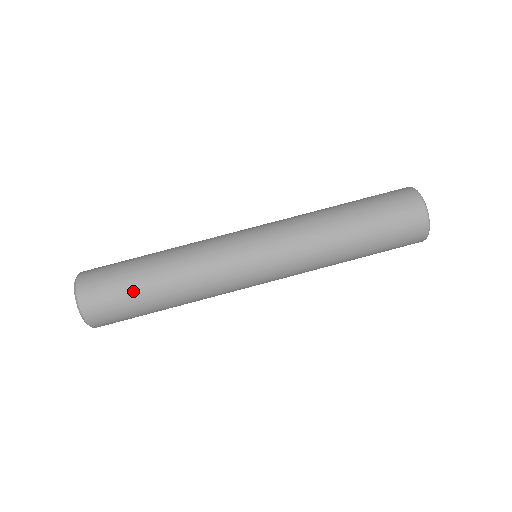
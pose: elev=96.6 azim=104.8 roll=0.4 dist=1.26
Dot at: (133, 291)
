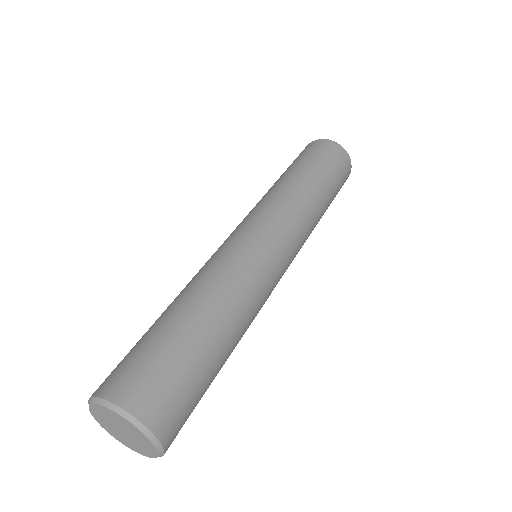
Dot at: (173, 340)
